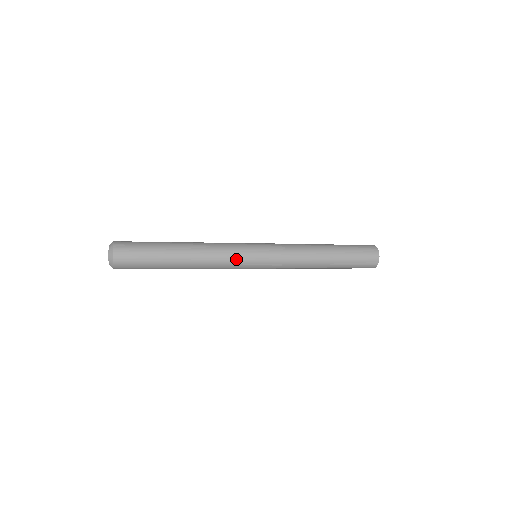
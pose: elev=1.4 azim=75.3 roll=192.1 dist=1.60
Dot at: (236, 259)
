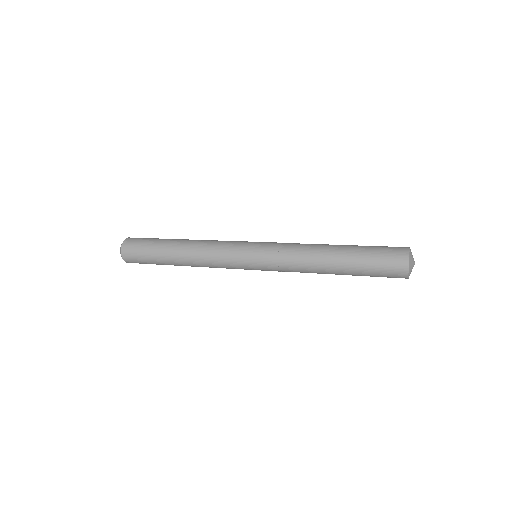
Dot at: (229, 267)
